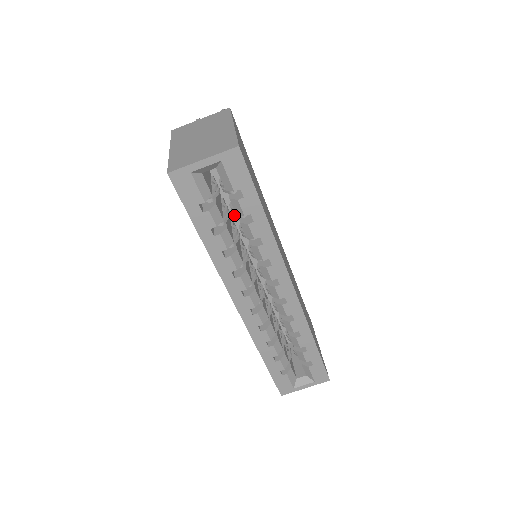
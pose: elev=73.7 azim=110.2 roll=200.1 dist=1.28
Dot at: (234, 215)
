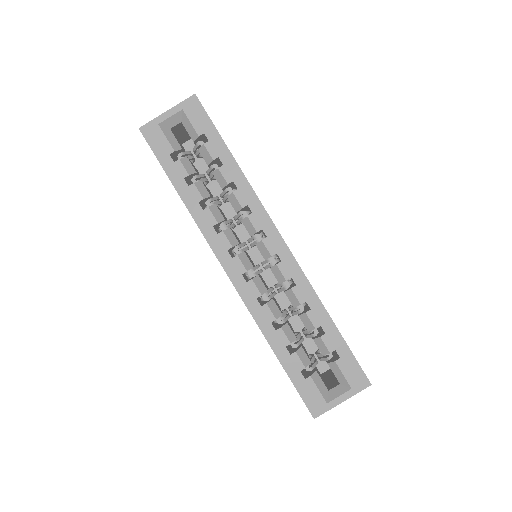
Dot at: (223, 207)
